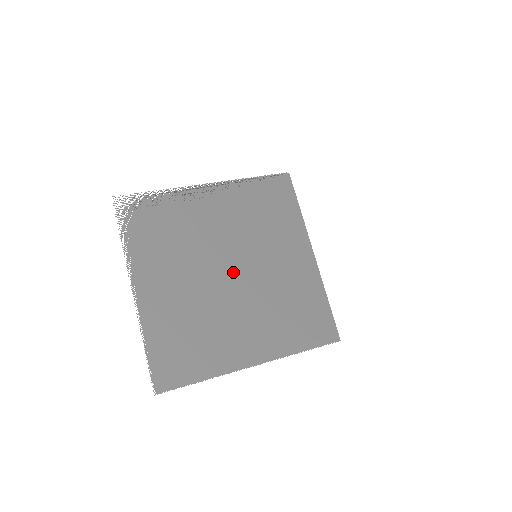
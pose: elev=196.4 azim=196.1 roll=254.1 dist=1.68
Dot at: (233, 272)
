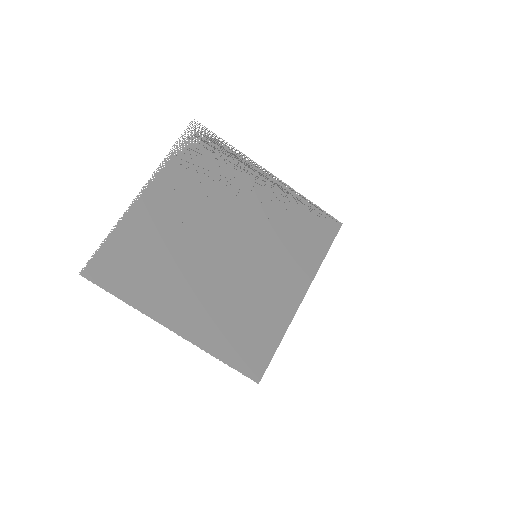
Dot at: (227, 250)
